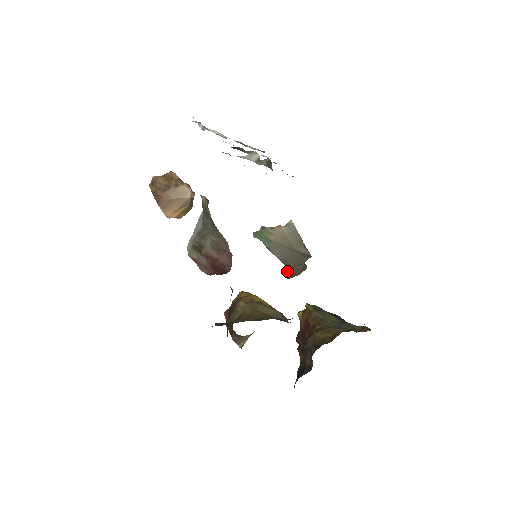
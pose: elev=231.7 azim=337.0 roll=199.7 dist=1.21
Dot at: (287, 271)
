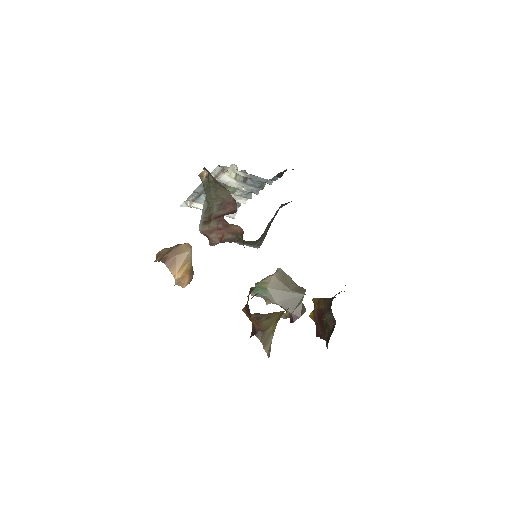
Dot at: (290, 316)
